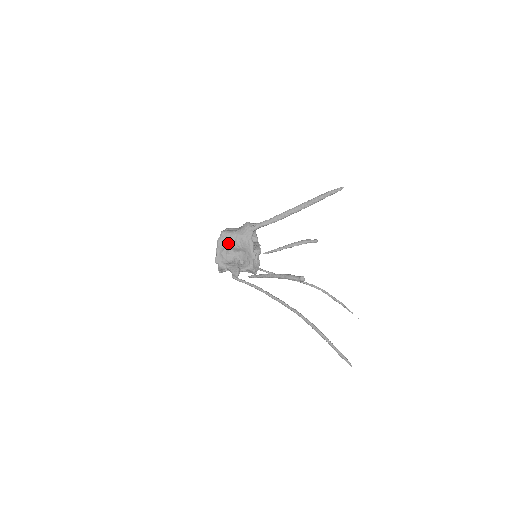
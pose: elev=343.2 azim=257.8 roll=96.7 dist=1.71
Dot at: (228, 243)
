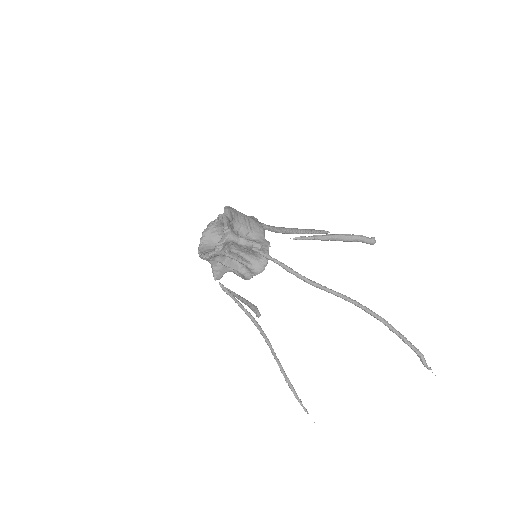
Dot at: (237, 218)
